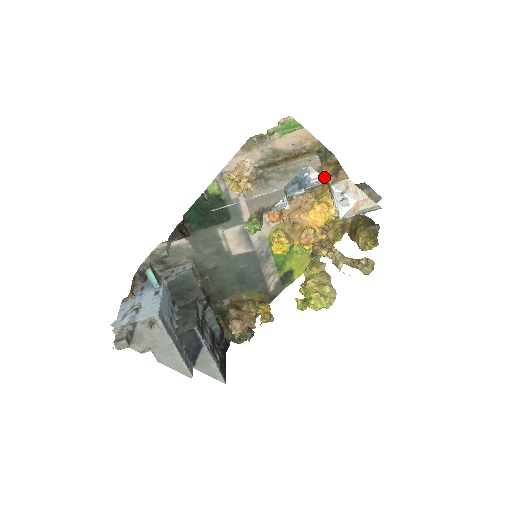
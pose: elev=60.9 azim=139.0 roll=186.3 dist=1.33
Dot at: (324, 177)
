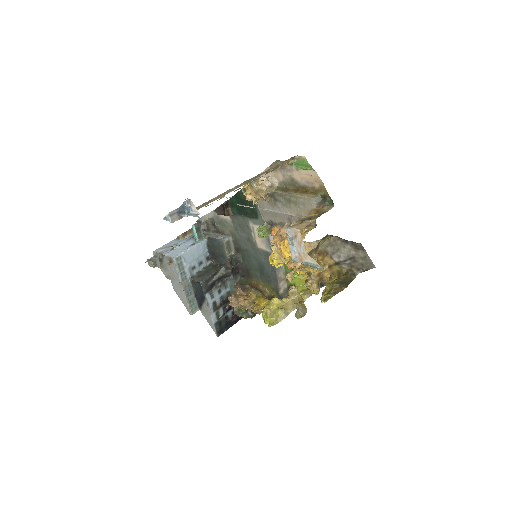
Dot at: occluded
